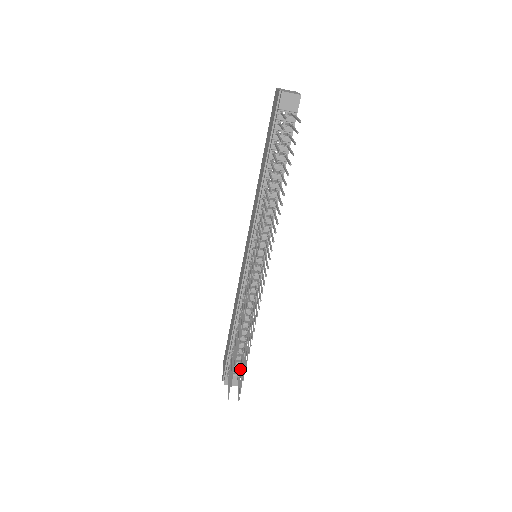
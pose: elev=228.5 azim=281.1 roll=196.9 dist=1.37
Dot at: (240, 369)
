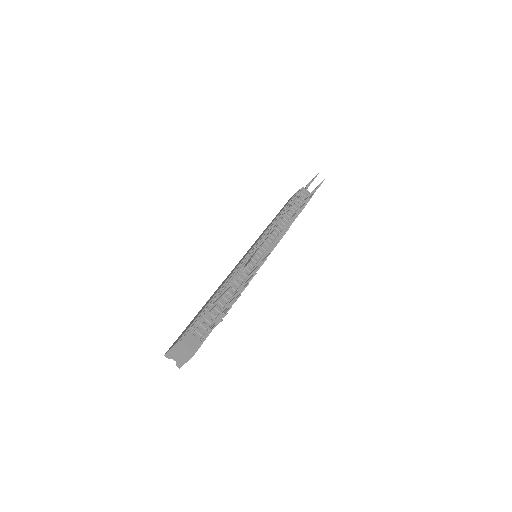
Dot at: occluded
